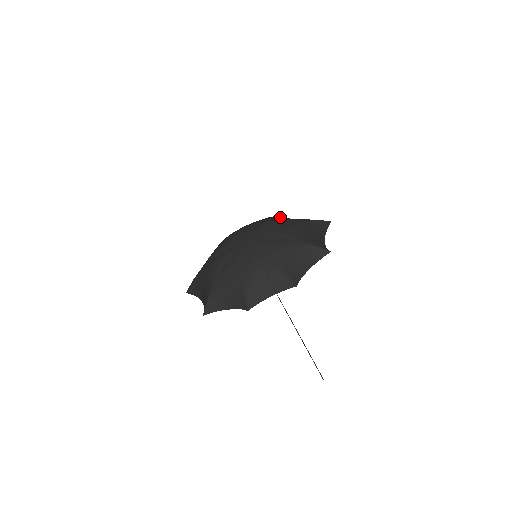
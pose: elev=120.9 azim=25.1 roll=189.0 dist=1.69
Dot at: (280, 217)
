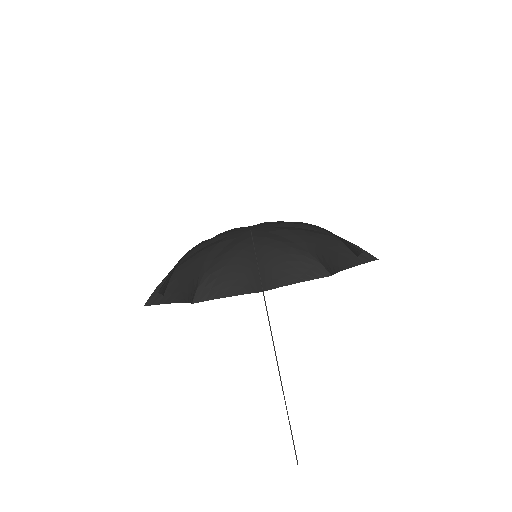
Dot at: occluded
